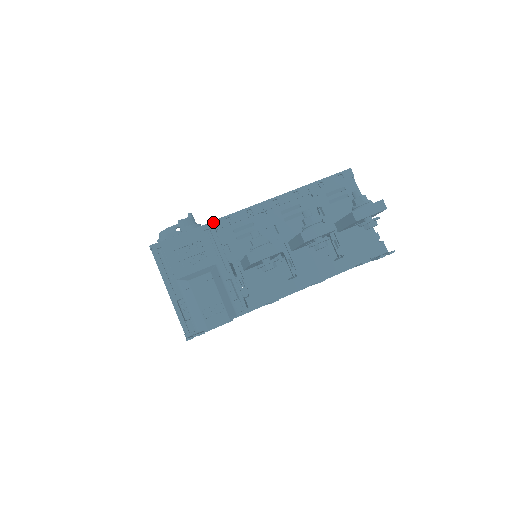
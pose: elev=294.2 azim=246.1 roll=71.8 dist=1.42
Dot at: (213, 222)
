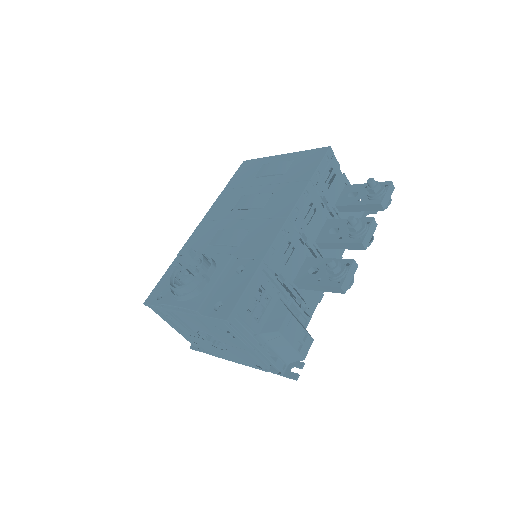
Dot at: (263, 260)
